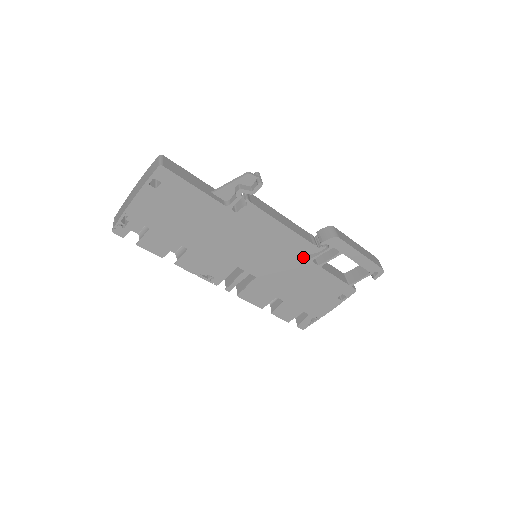
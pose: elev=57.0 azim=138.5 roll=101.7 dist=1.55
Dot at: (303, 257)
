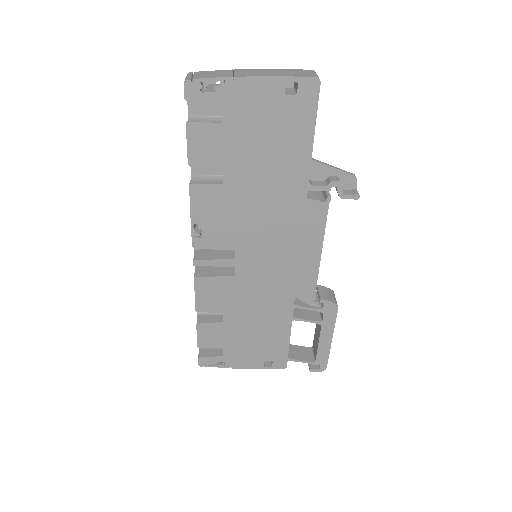
Dot at: (293, 297)
